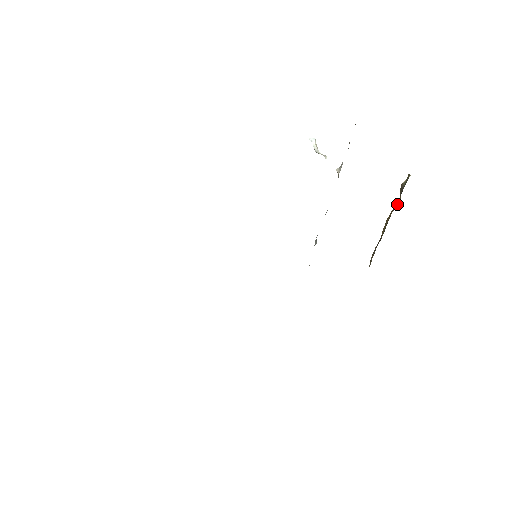
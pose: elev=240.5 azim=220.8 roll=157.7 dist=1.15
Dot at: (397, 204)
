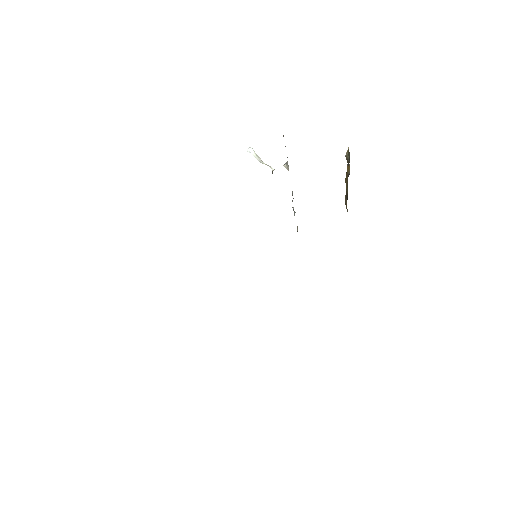
Dot at: (349, 171)
